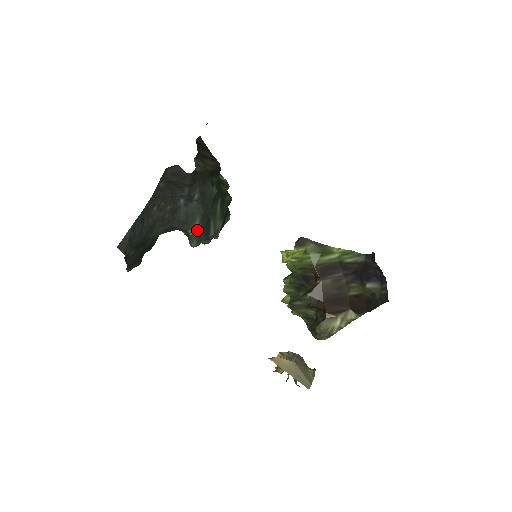
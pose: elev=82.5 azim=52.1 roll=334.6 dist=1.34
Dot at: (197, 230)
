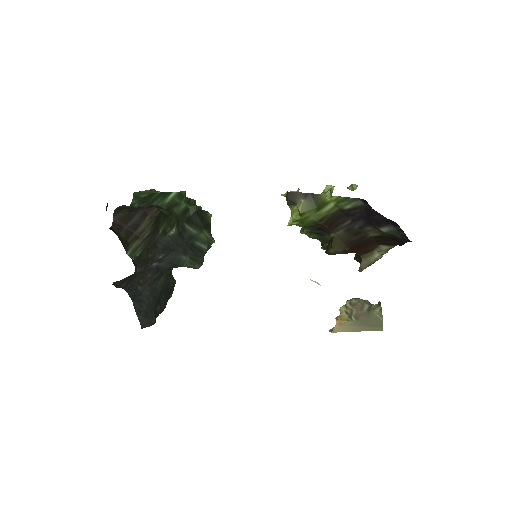
Dot at: (190, 260)
